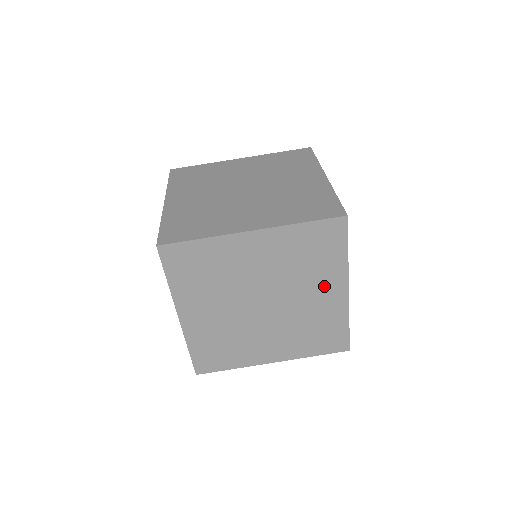
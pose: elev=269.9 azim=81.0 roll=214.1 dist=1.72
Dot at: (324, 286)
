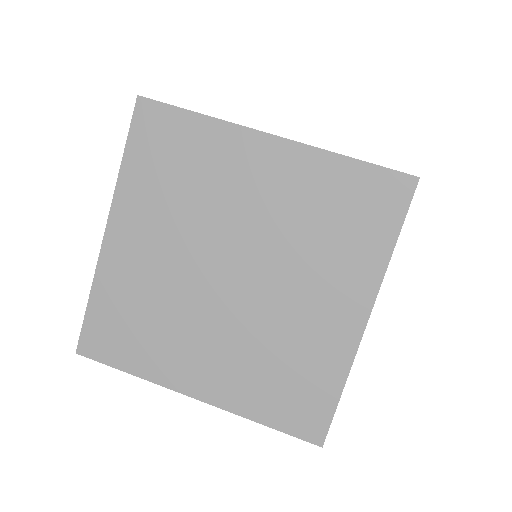
Dot at: (334, 290)
